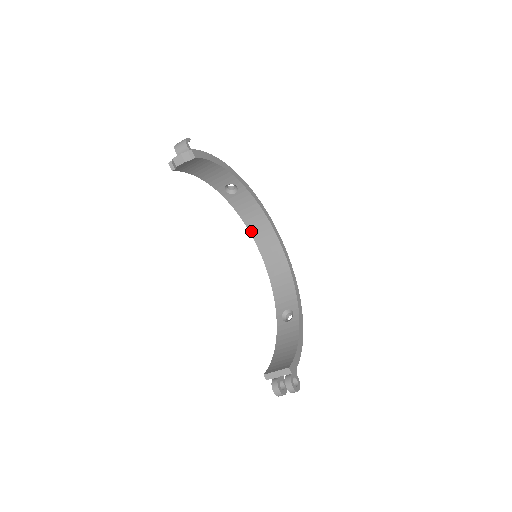
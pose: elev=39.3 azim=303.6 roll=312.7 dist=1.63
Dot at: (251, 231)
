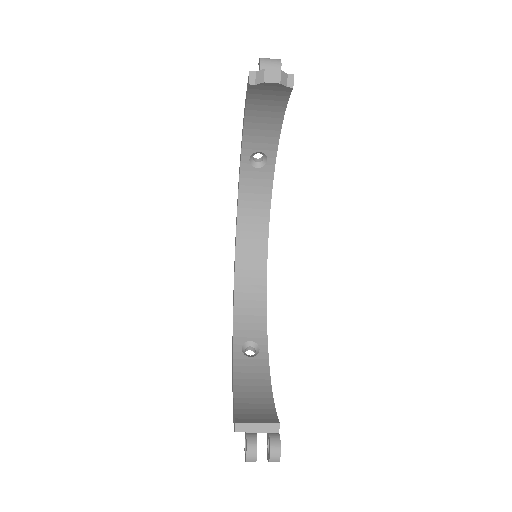
Dot at: (239, 224)
